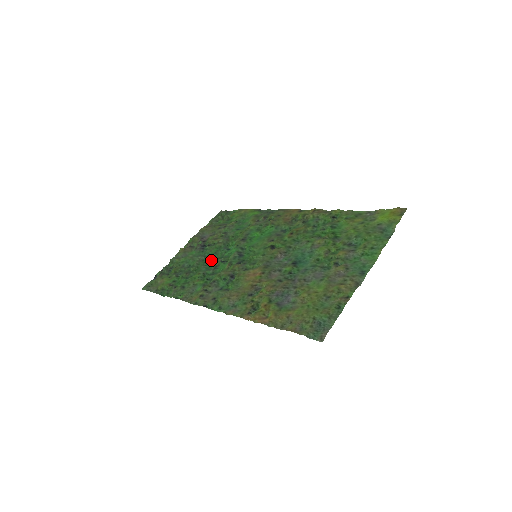
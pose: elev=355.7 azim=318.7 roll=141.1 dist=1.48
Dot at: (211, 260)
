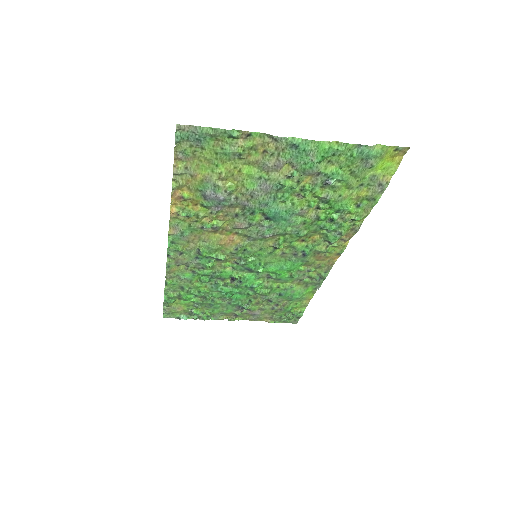
Dot at: (229, 292)
